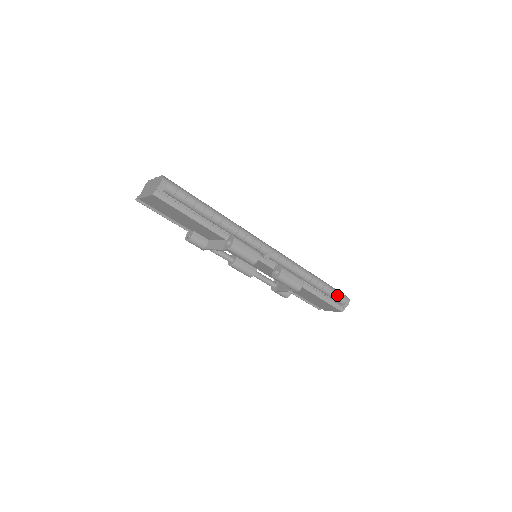
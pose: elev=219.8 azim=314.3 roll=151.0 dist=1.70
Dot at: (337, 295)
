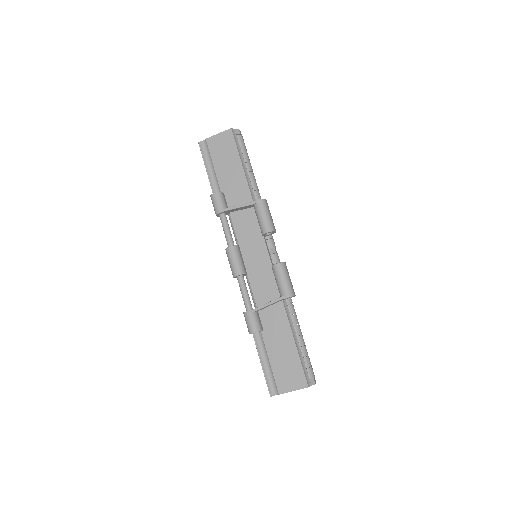
Dot at: (309, 359)
